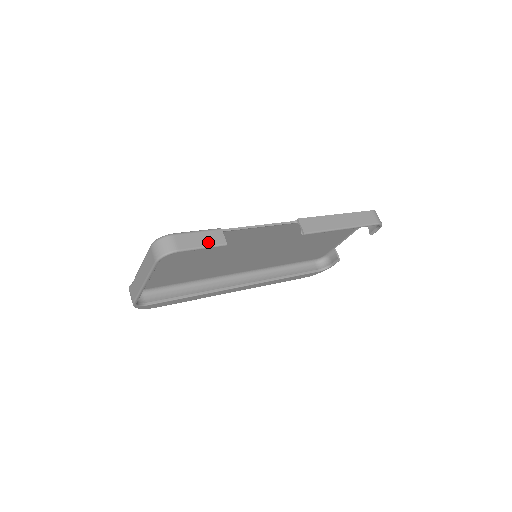
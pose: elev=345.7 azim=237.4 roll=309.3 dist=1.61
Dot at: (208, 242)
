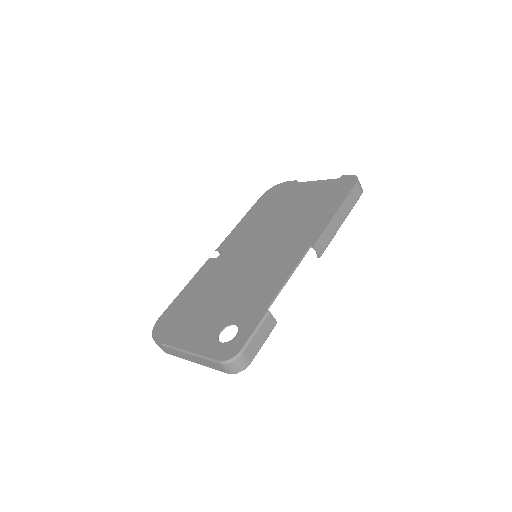
Dot at: (266, 335)
